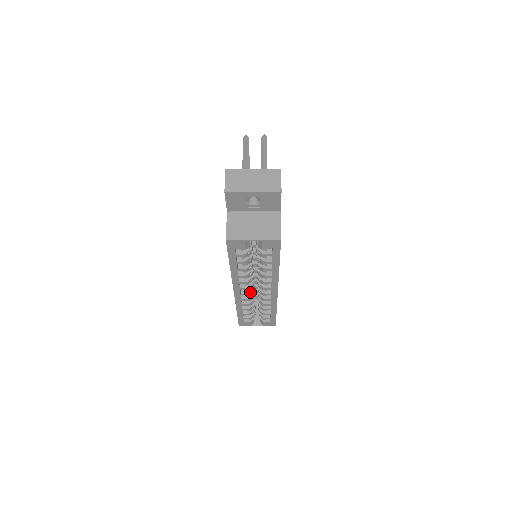
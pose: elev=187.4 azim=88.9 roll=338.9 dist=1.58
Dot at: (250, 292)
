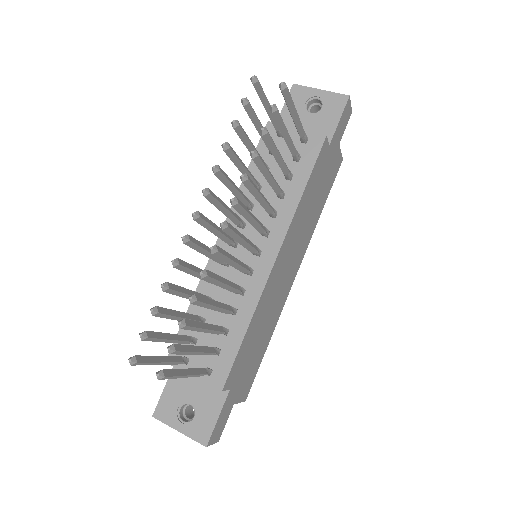
Dot at: occluded
